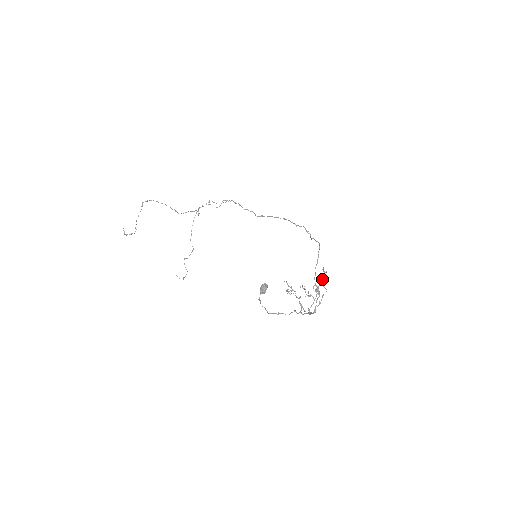
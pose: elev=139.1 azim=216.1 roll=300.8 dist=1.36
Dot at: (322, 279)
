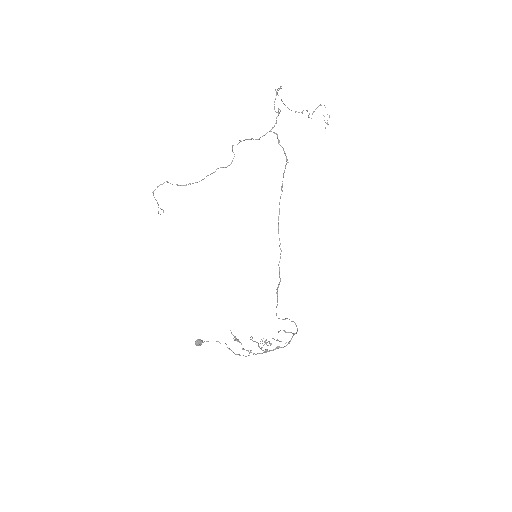
Dot at: (274, 339)
